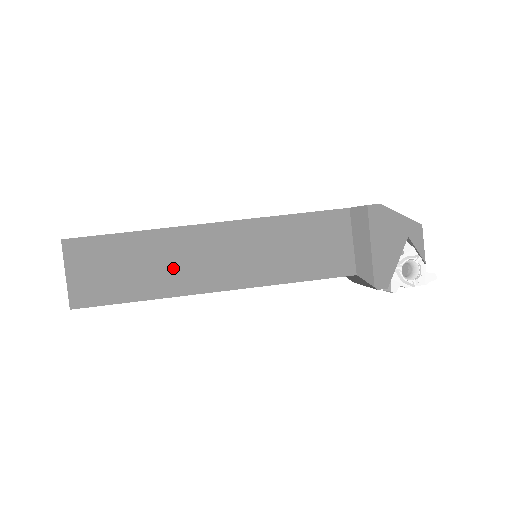
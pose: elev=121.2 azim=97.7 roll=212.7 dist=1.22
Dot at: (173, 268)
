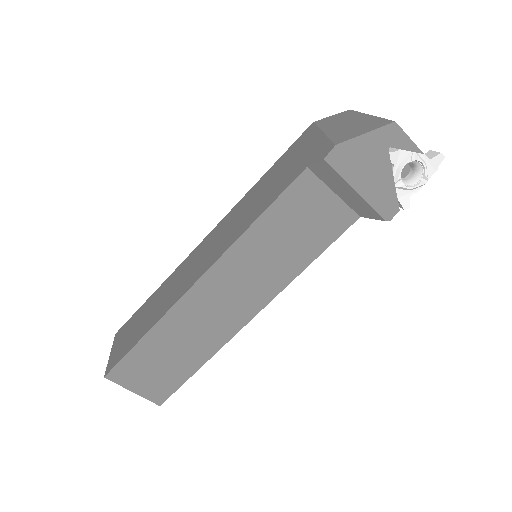
Dot at: (201, 332)
